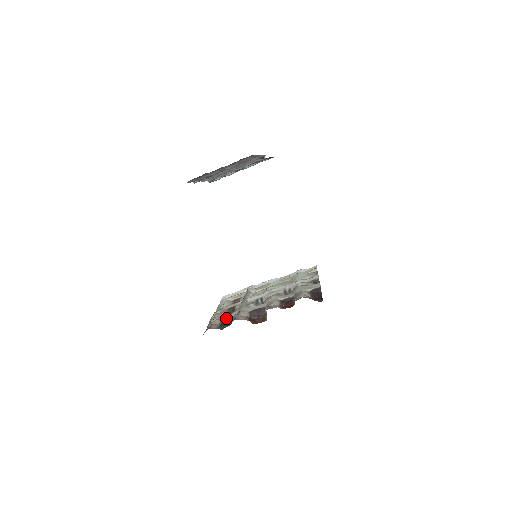
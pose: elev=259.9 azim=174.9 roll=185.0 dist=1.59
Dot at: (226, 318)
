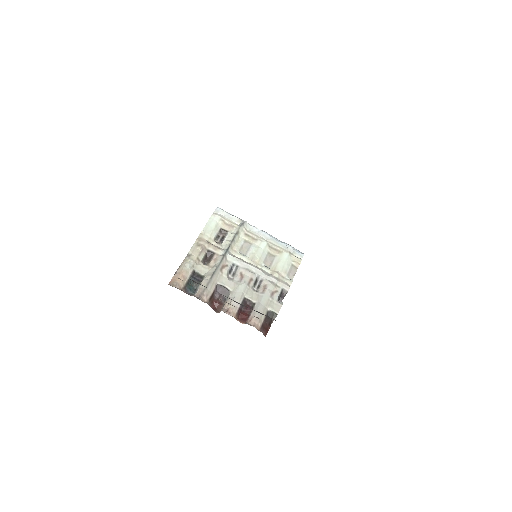
Dot at: (198, 270)
